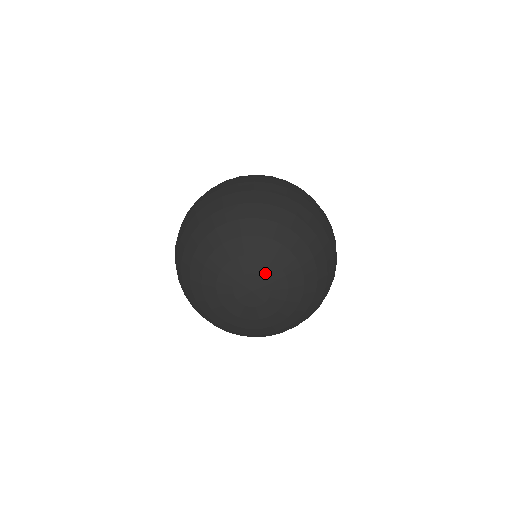
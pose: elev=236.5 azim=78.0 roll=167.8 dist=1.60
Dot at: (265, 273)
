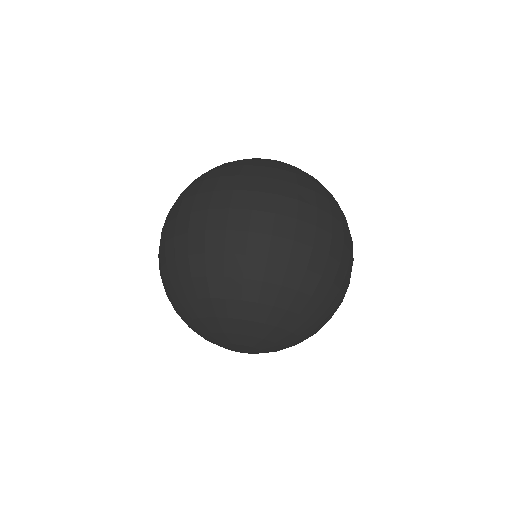
Dot at: (266, 350)
